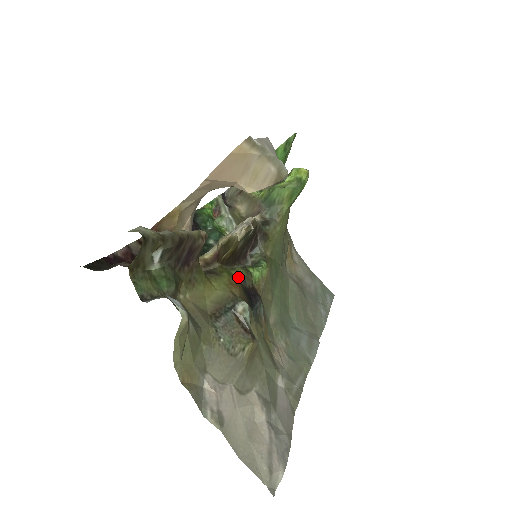
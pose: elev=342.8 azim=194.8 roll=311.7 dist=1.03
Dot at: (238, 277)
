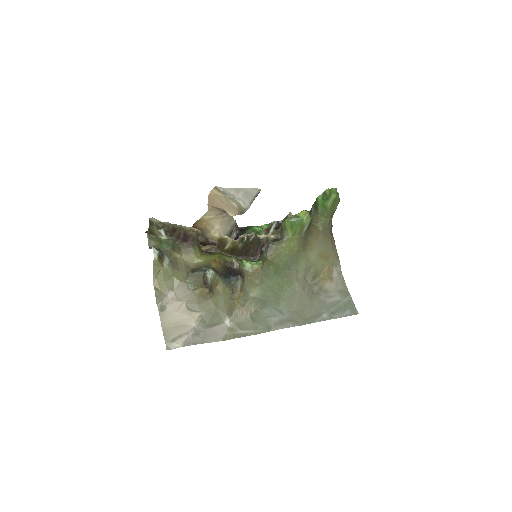
Dot at: (228, 261)
